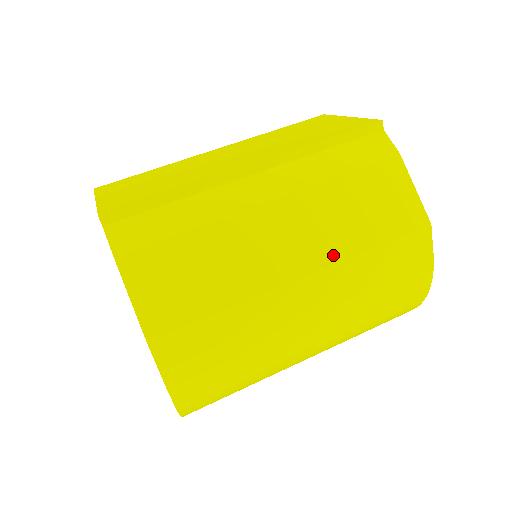
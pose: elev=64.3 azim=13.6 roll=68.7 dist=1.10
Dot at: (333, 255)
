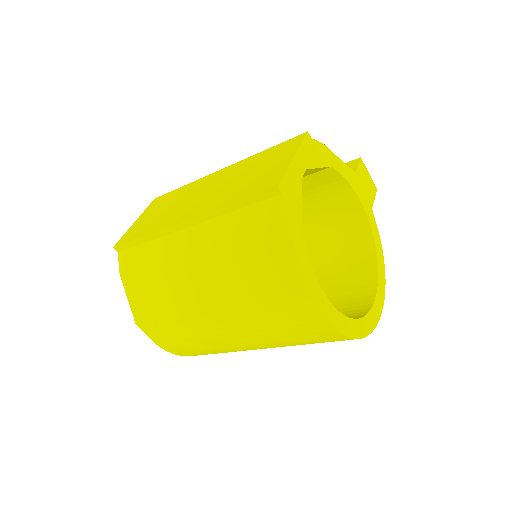
Dot at: (229, 301)
